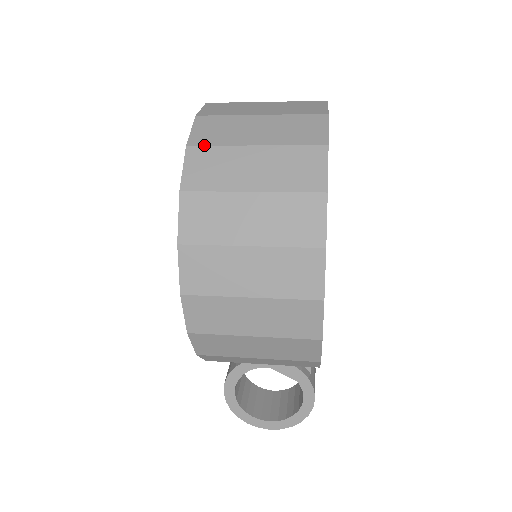
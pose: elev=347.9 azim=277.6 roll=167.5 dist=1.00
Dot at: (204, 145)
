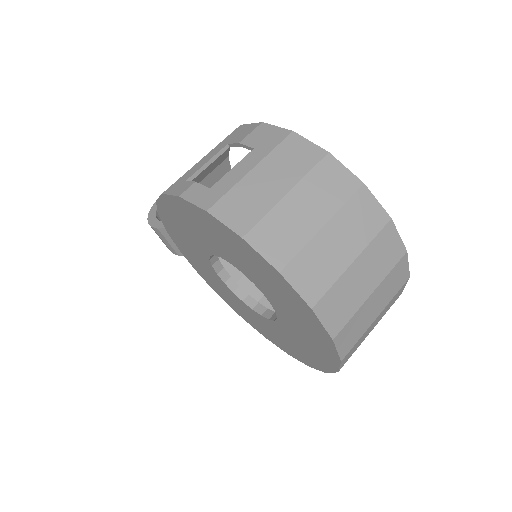
Dot at: occluded
